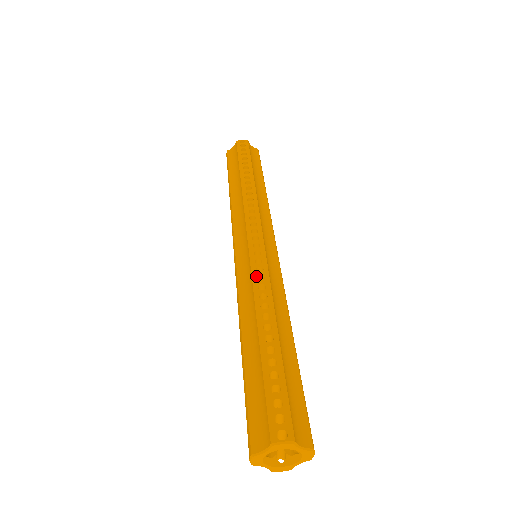
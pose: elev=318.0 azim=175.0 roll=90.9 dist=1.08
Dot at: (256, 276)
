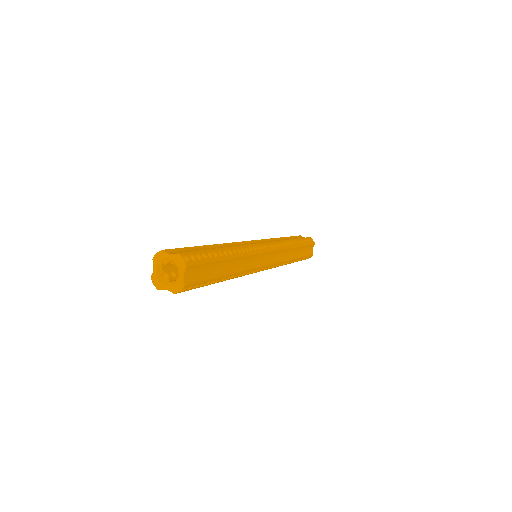
Dot at: (250, 246)
